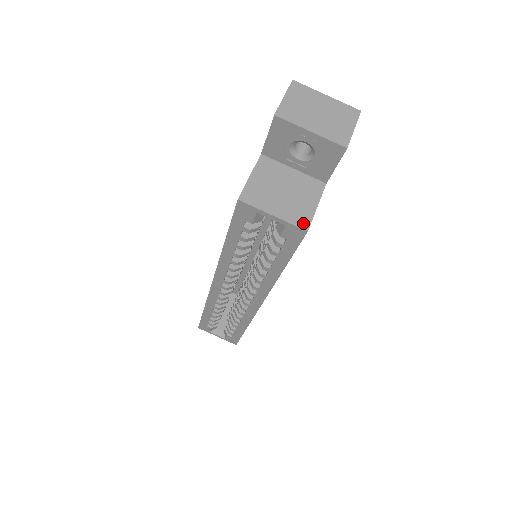
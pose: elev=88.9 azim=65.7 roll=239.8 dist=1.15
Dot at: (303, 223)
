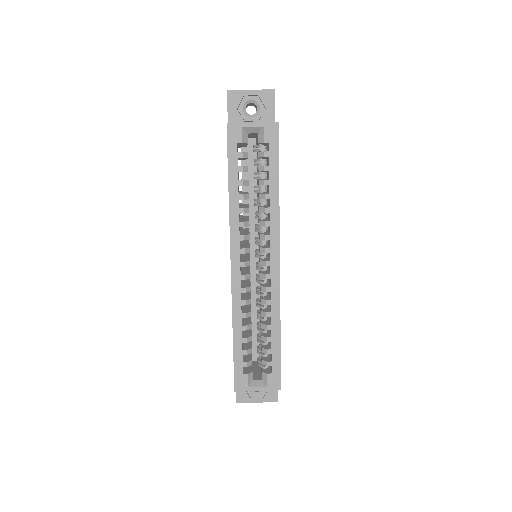
Dot at: (273, 122)
